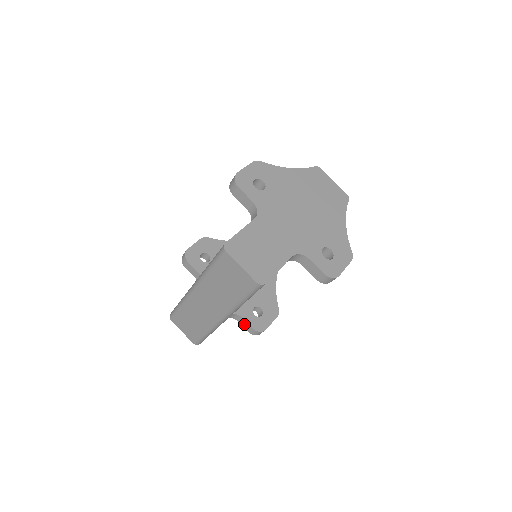
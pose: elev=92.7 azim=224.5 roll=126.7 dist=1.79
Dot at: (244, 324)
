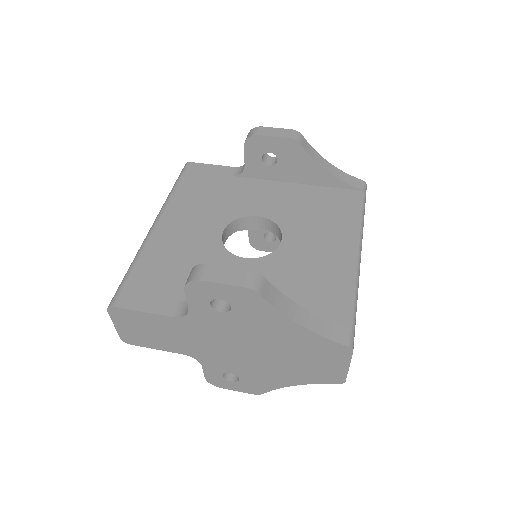
Dot at: occluded
